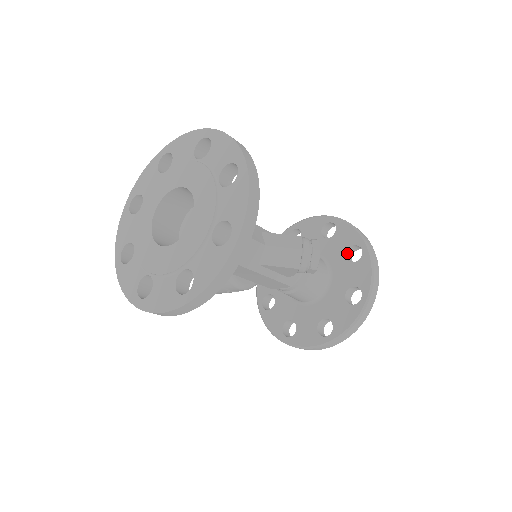
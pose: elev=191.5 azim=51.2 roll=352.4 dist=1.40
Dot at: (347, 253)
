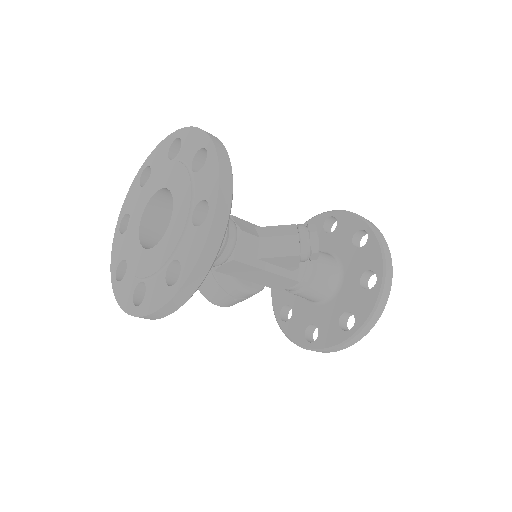
Dot at: (353, 241)
